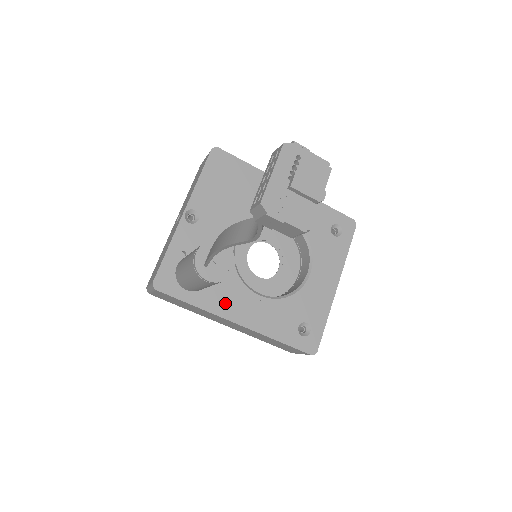
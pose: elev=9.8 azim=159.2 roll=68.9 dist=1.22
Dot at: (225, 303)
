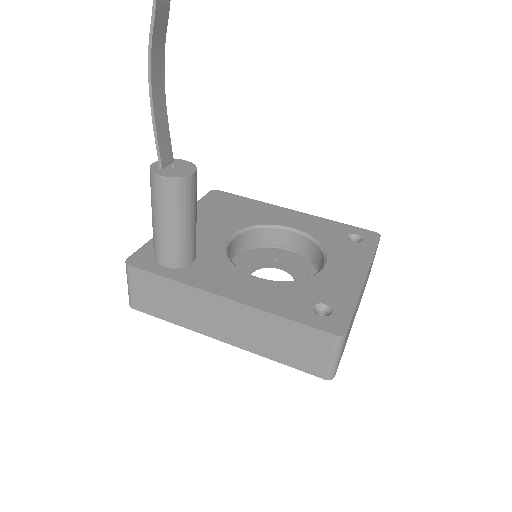
Dot at: (210, 280)
